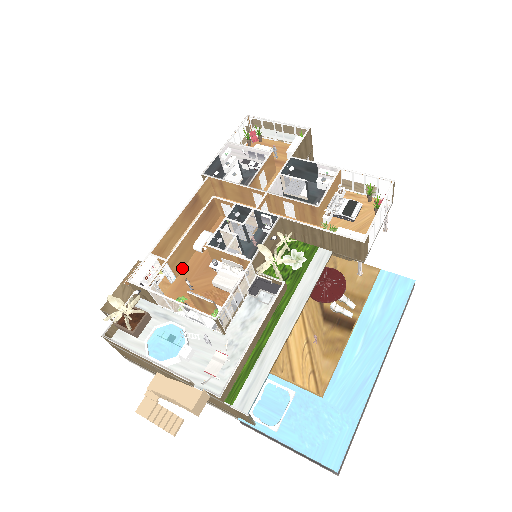
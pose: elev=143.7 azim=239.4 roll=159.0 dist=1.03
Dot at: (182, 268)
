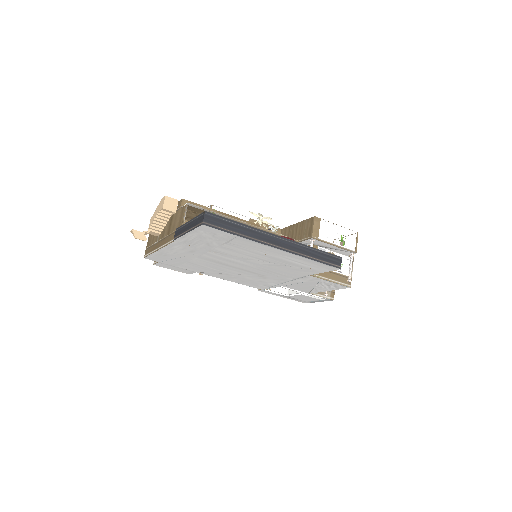
Dot at: occluded
